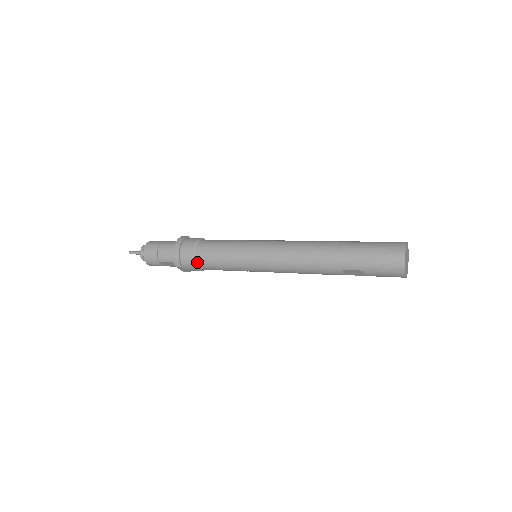
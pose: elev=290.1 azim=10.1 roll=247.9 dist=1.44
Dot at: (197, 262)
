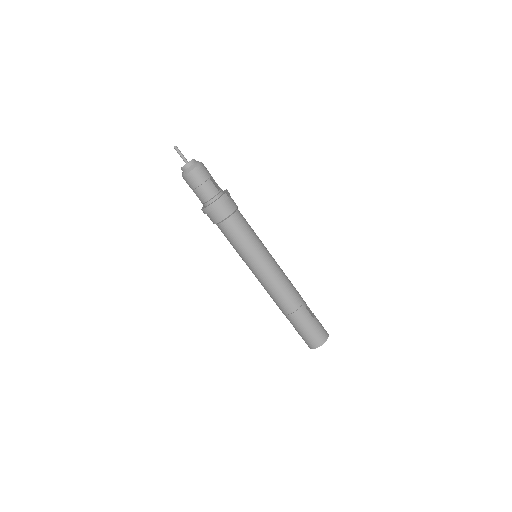
Dot at: (218, 225)
